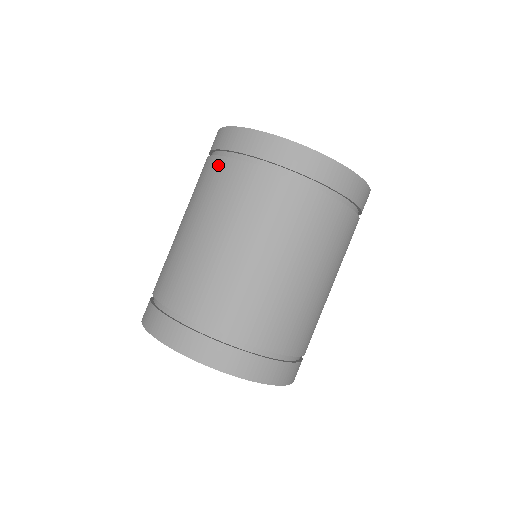
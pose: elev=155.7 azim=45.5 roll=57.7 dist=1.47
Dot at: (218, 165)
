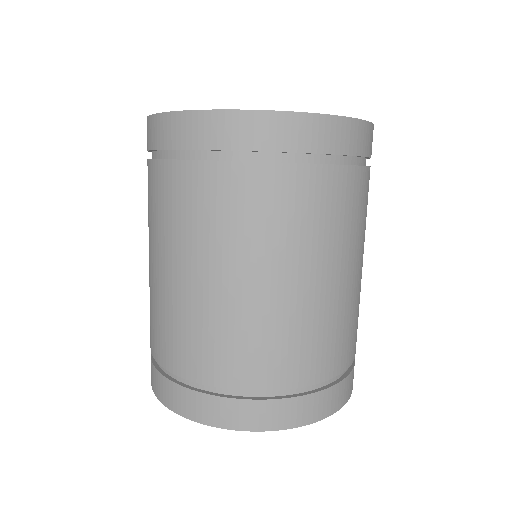
Dot at: (171, 174)
